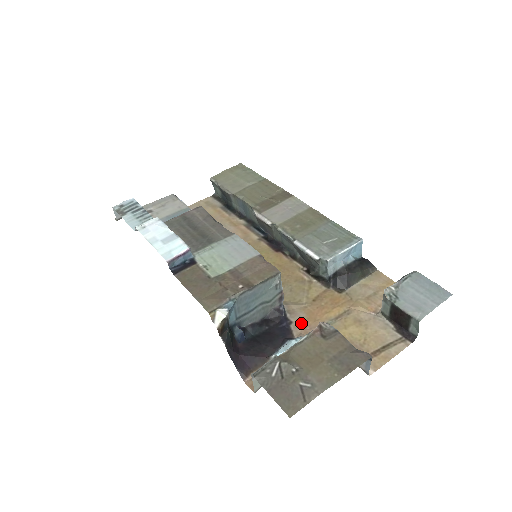
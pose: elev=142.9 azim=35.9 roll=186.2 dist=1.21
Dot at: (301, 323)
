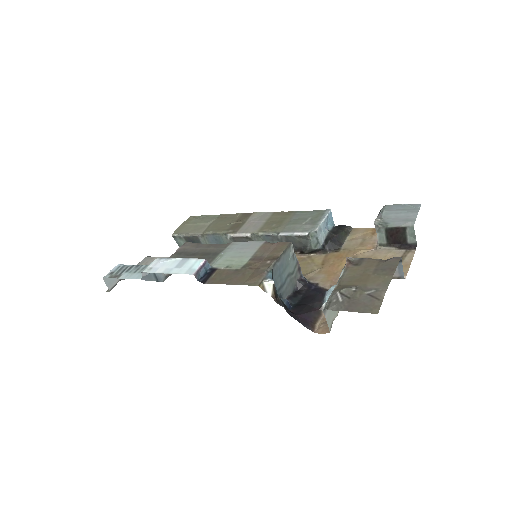
Dot at: (325, 280)
